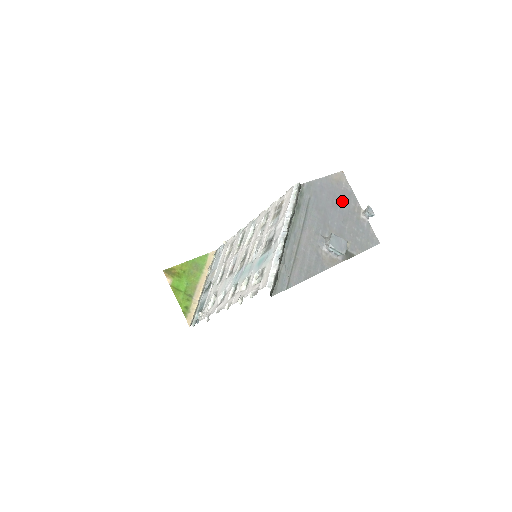
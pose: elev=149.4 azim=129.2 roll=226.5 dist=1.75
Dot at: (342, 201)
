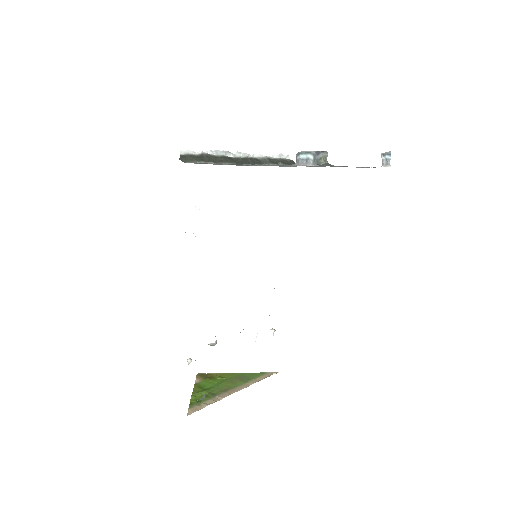
Dot at: occluded
